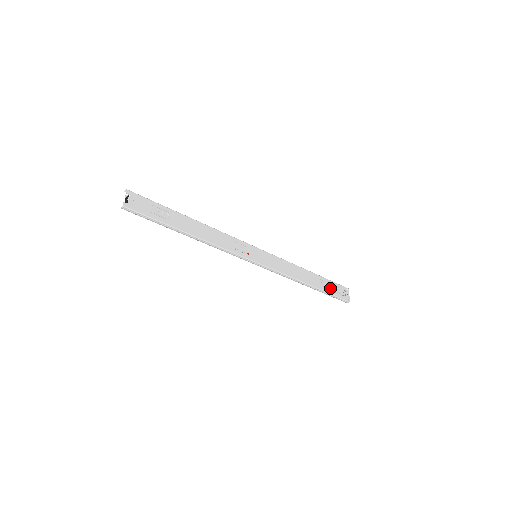
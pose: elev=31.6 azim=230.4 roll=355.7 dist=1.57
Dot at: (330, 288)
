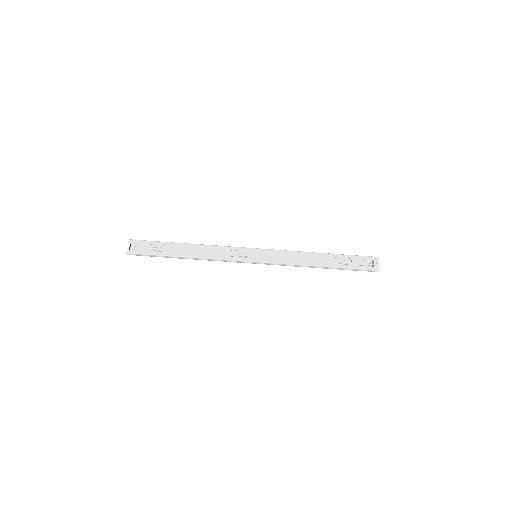
Dot at: (352, 263)
